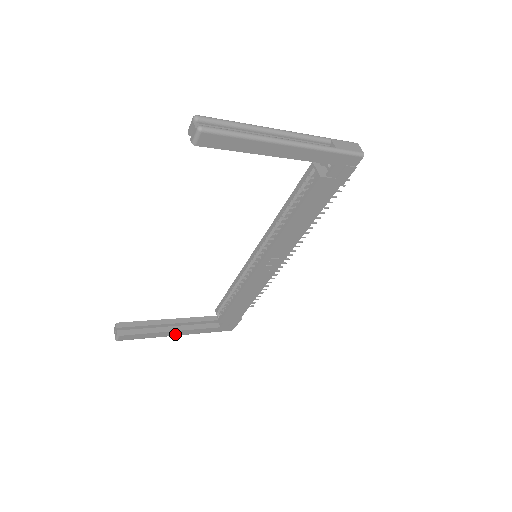
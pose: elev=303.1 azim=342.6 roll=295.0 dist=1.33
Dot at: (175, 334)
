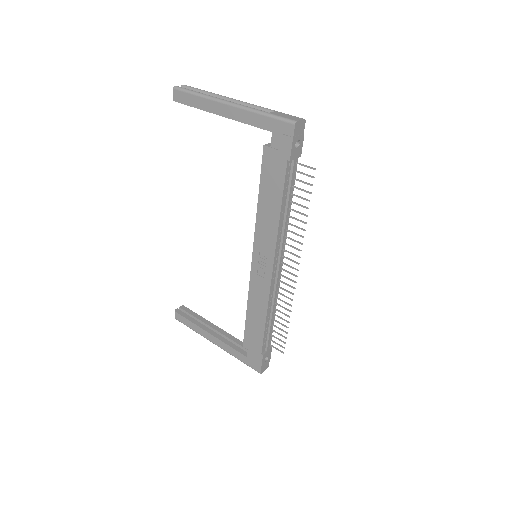
Dot at: (212, 340)
